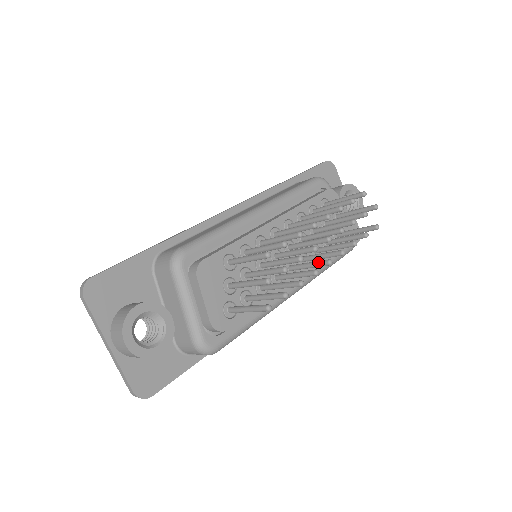
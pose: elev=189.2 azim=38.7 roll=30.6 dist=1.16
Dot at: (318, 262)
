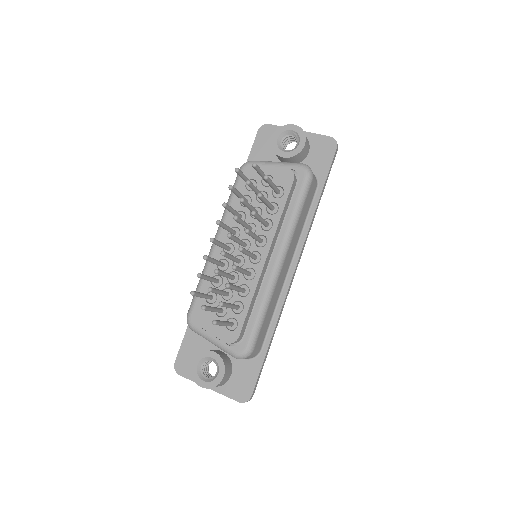
Dot at: occluded
